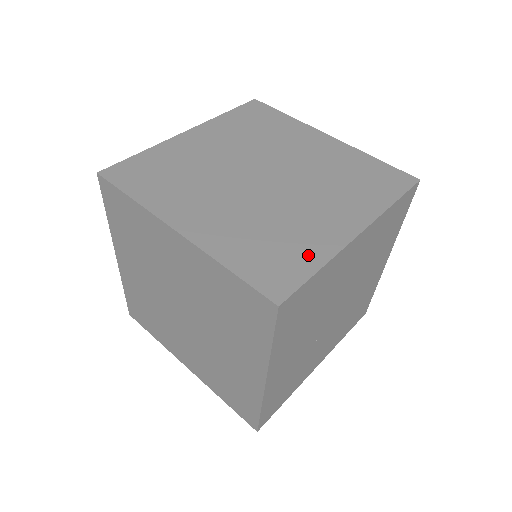
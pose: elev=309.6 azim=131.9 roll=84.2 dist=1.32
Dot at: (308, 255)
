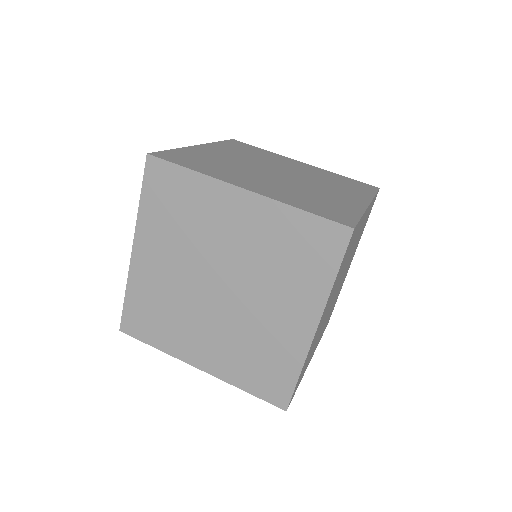
Dot at: (348, 209)
